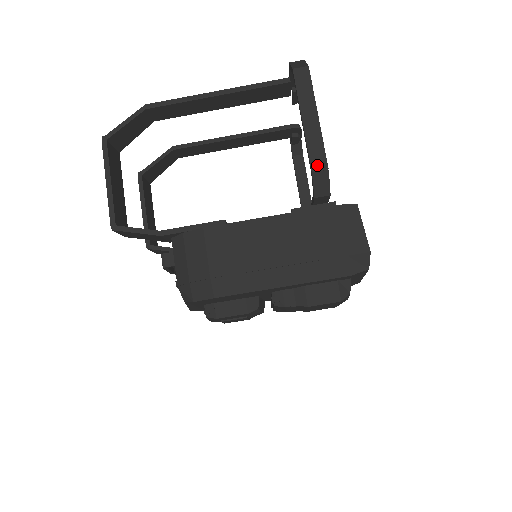
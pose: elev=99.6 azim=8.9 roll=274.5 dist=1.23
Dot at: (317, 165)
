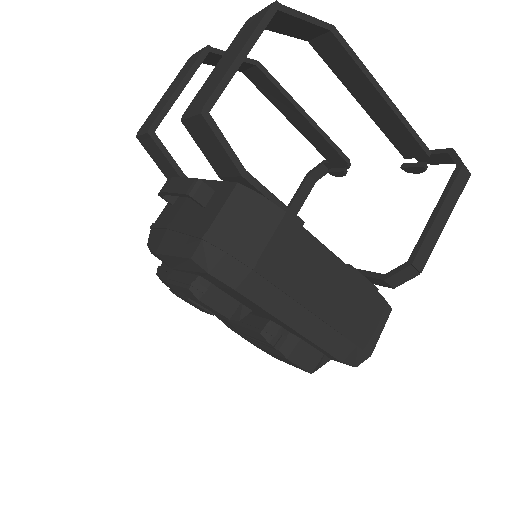
Dot at: (418, 262)
